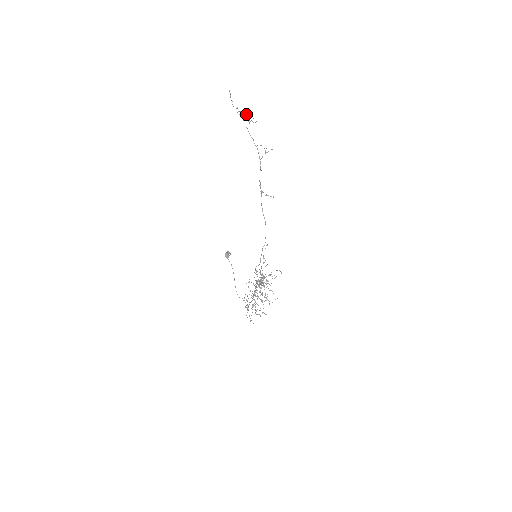
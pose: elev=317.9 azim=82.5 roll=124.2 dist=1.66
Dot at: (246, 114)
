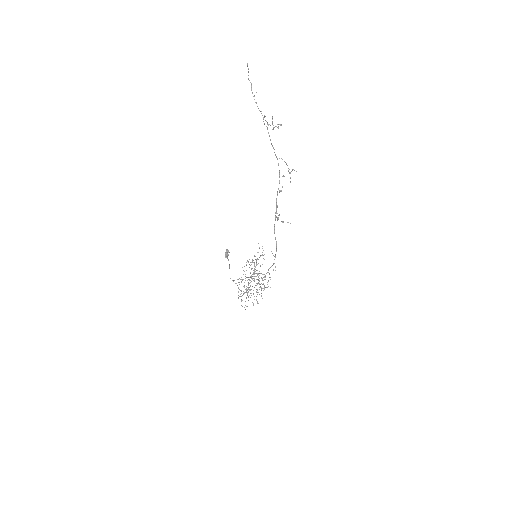
Dot at: (272, 121)
